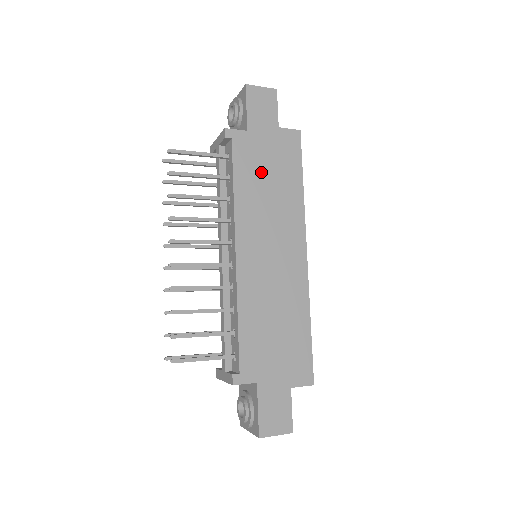
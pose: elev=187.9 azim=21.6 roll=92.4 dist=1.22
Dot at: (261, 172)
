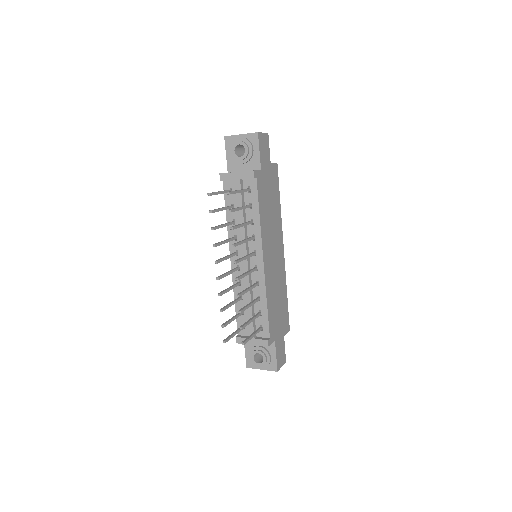
Dot at: (267, 200)
